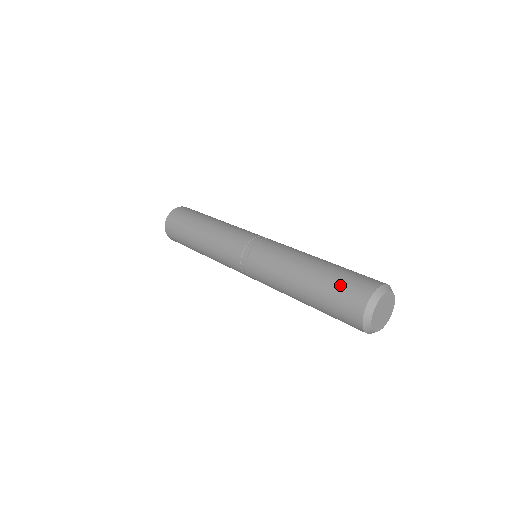
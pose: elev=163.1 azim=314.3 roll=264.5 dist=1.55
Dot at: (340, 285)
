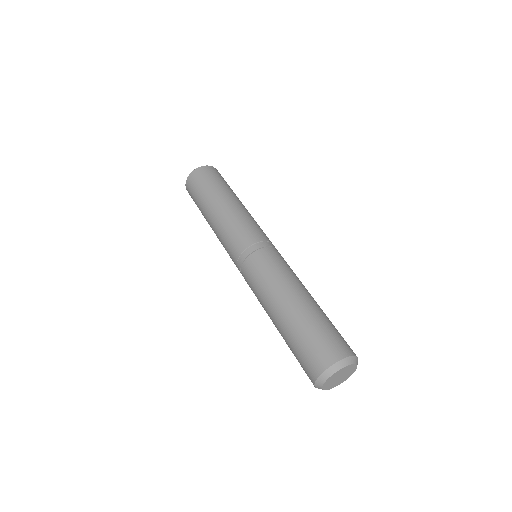
Dot at: (313, 336)
